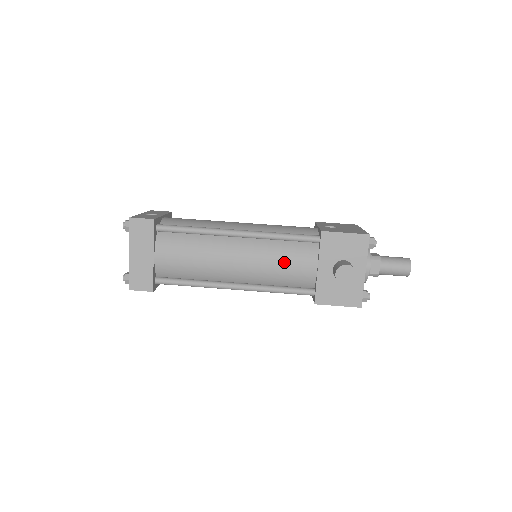
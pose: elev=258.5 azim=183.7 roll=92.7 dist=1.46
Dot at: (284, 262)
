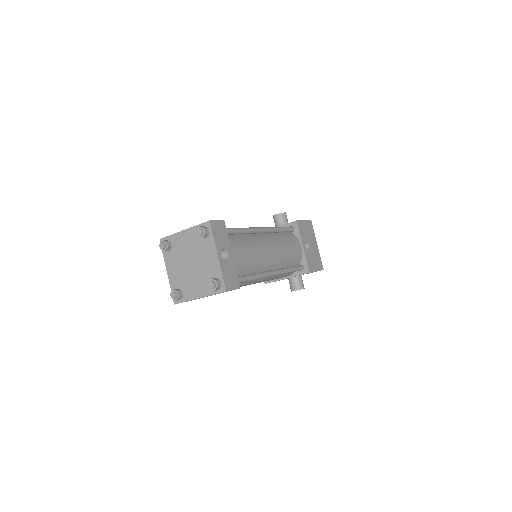
Dot at: occluded
